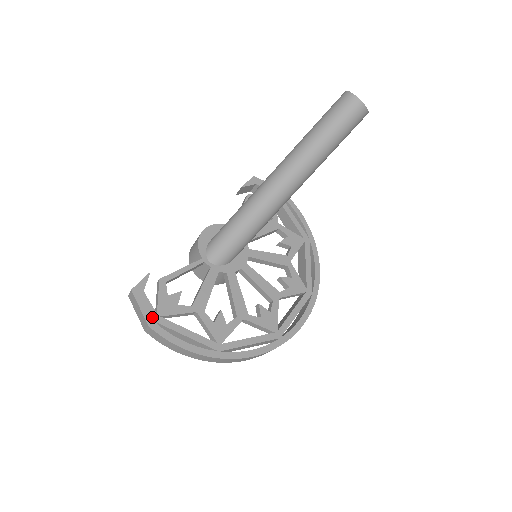
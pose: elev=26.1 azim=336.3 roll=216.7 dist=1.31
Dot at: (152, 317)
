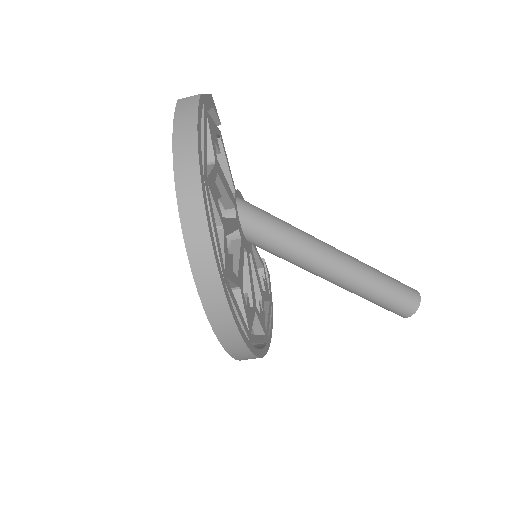
Dot at: (205, 103)
